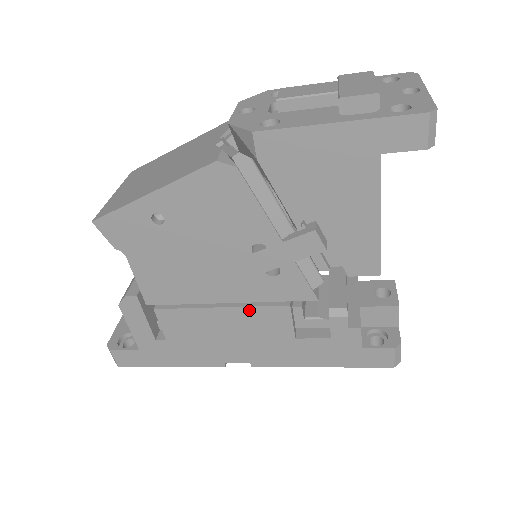
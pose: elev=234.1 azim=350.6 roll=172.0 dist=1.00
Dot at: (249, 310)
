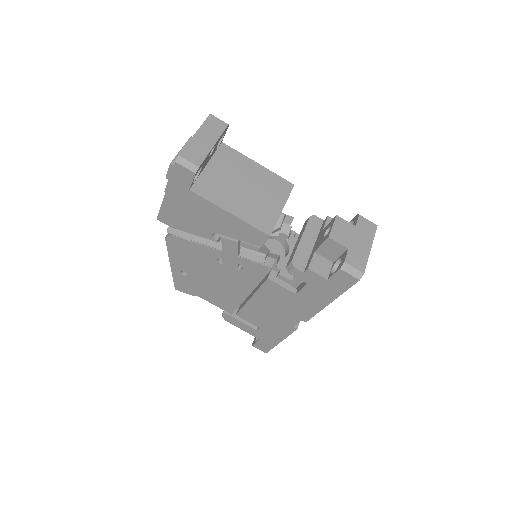
Dot at: (260, 292)
